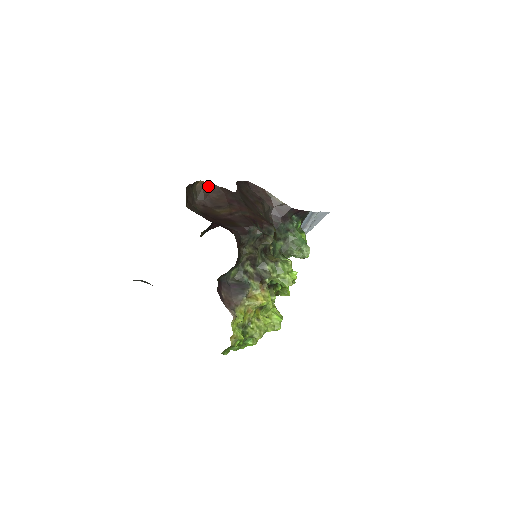
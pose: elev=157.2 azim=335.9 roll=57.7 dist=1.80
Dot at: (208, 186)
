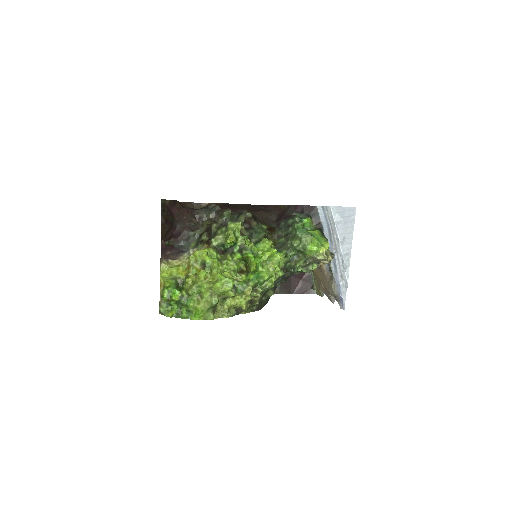
Dot at: occluded
